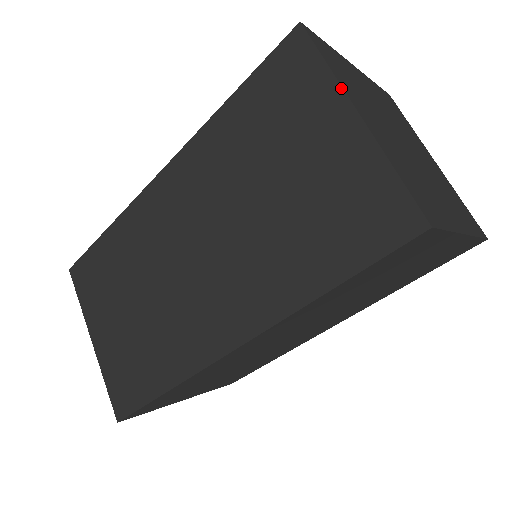
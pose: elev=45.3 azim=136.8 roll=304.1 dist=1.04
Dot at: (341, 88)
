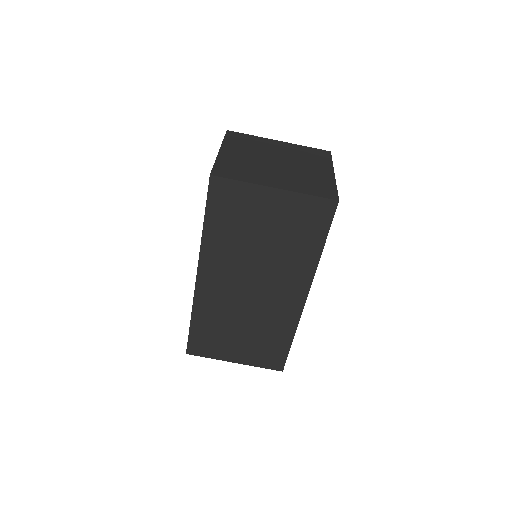
Dot at: (221, 145)
